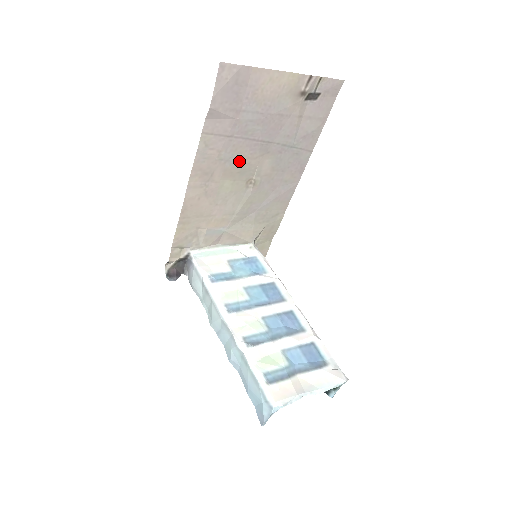
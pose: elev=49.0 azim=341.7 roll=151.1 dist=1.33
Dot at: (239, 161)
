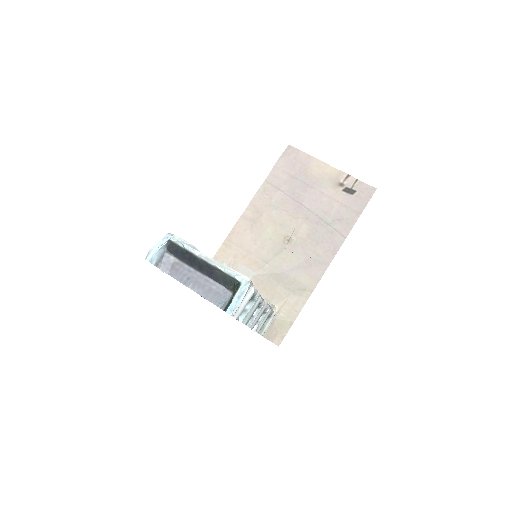
Dot at: (283, 214)
